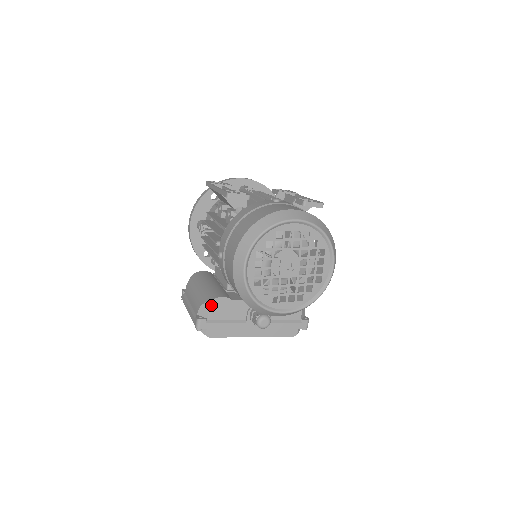
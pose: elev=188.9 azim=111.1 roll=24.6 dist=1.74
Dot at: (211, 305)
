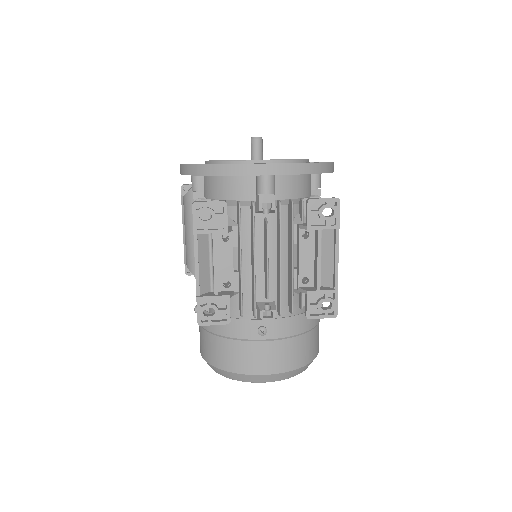
Dot at: occluded
